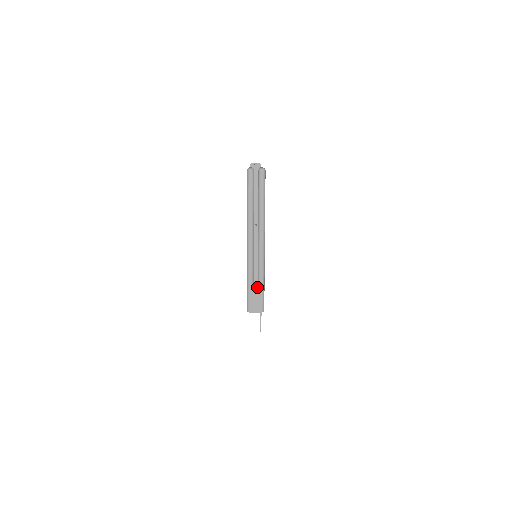
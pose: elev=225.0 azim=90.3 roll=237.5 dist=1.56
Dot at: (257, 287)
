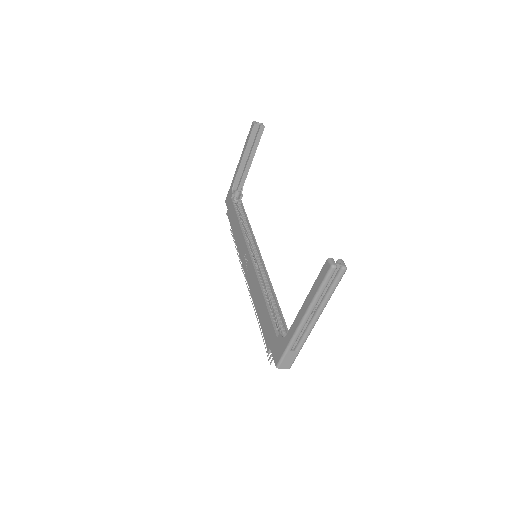
Dot at: (294, 352)
